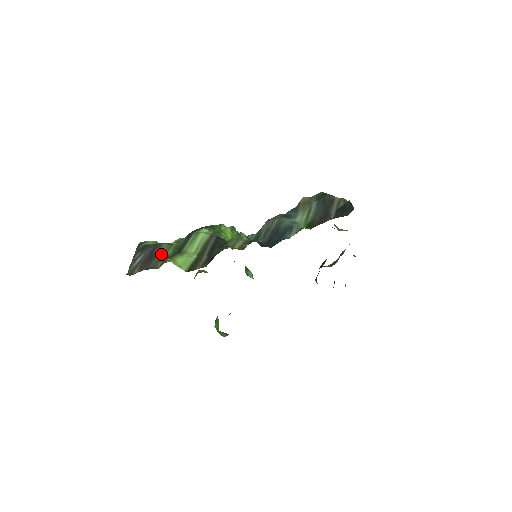
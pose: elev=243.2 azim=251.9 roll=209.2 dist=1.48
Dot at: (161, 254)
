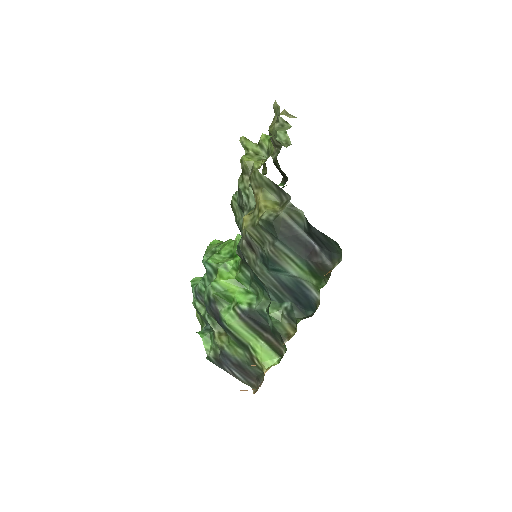
Dot at: (241, 360)
